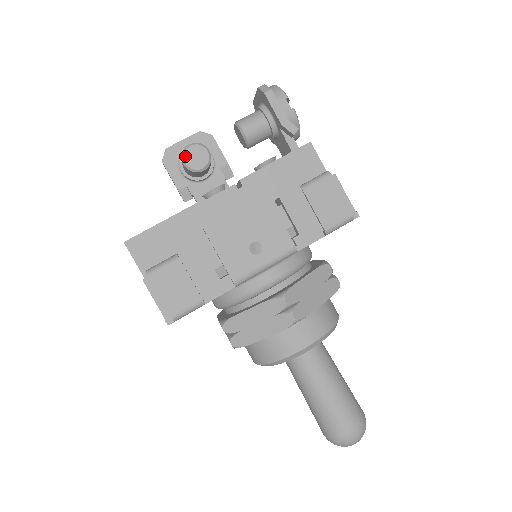
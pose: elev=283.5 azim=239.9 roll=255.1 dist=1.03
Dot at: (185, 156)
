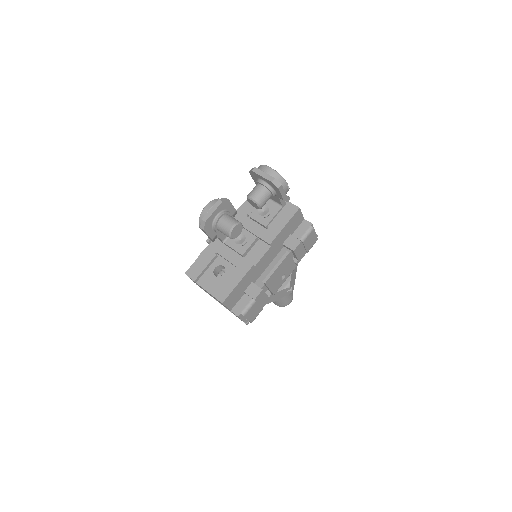
Dot at: (232, 234)
